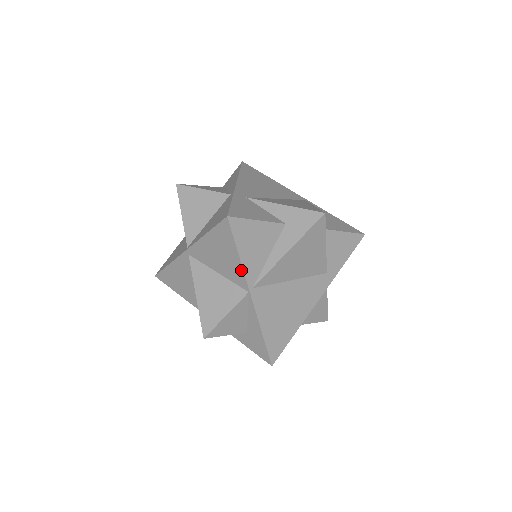
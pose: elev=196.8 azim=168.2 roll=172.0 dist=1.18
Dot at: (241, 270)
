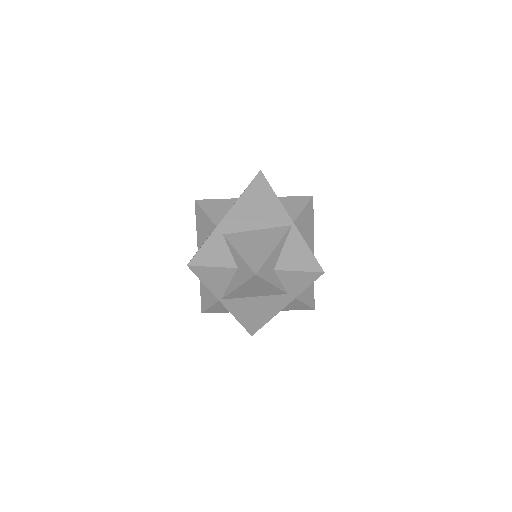
Dot at: (210, 290)
